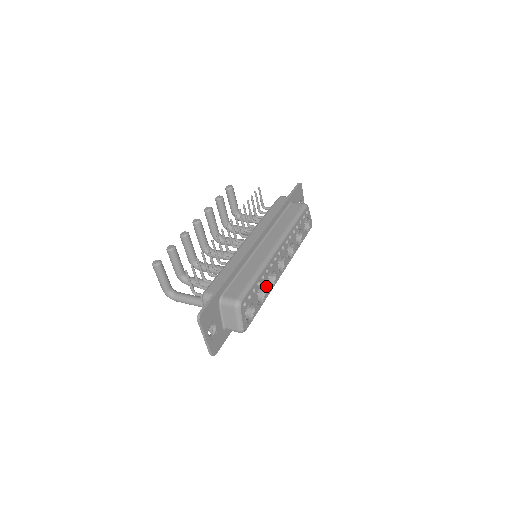
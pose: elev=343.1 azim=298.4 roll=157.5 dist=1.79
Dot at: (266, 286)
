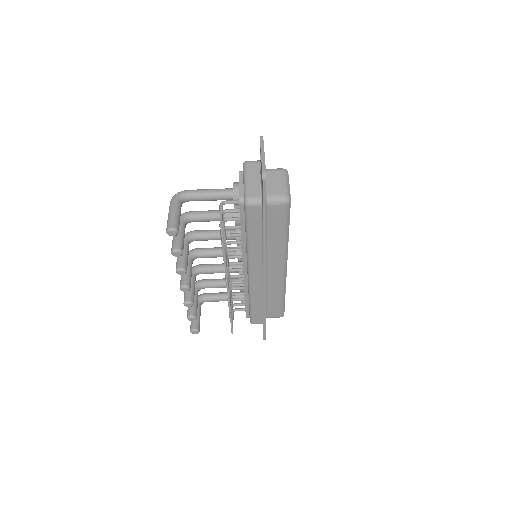
Dot at: occluded
